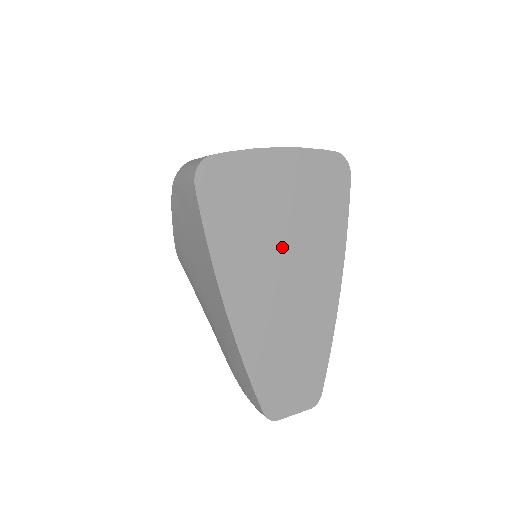
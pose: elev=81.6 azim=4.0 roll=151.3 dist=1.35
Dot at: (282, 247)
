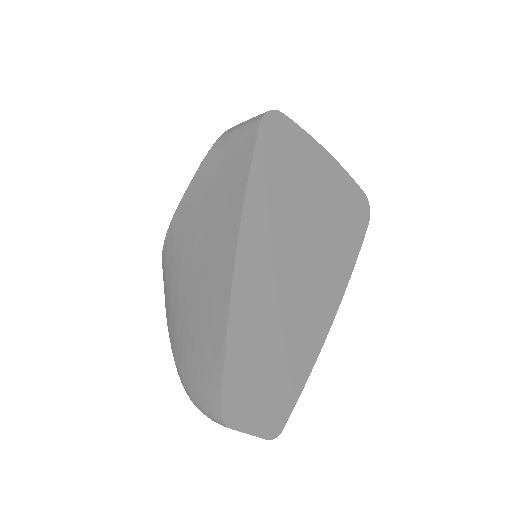
Dot at: (303, 235)
